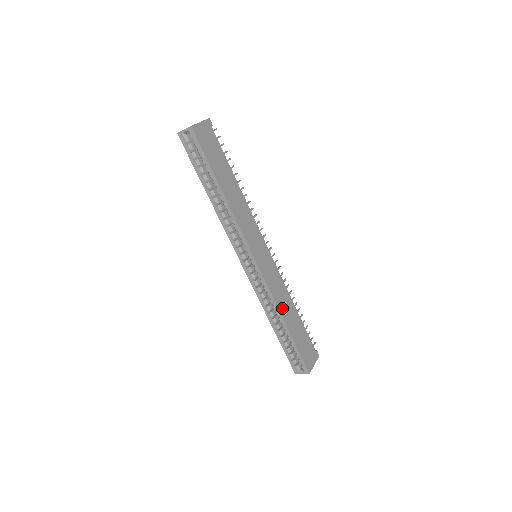
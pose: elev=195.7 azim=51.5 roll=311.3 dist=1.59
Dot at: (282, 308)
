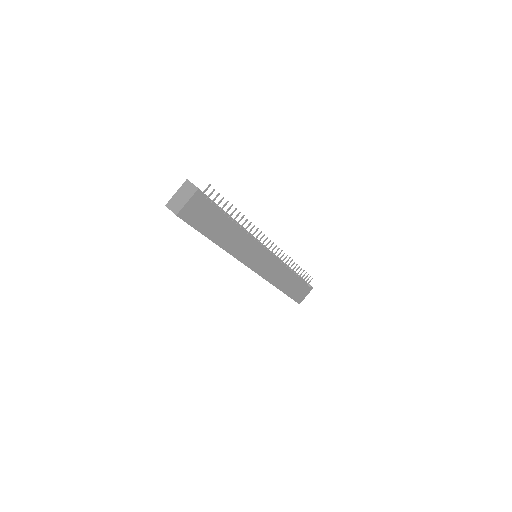
Dot at: (278, 282)
